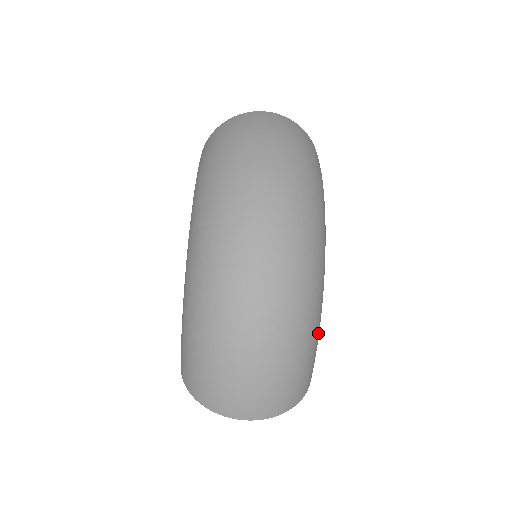
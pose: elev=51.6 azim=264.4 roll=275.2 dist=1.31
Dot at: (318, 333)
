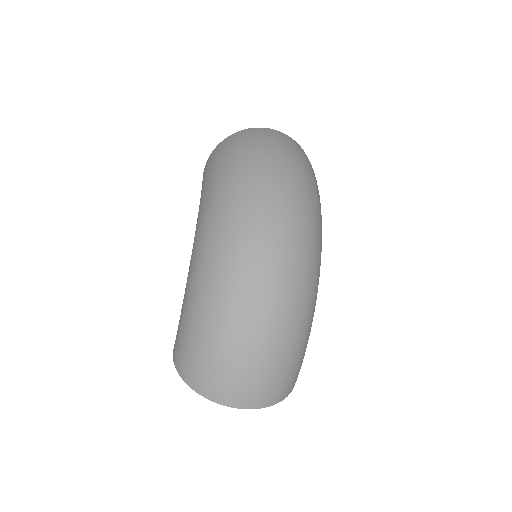
Dot at: (310, 331)
